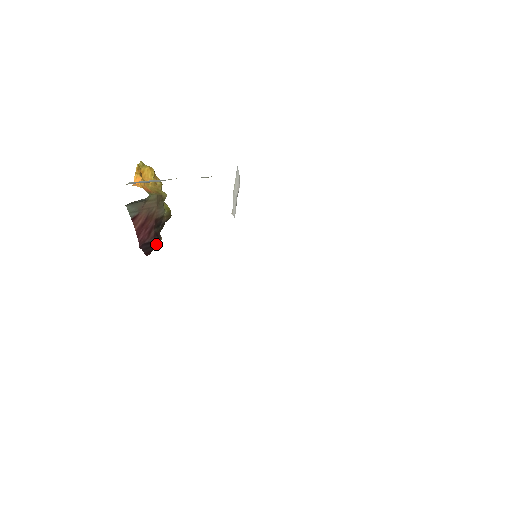
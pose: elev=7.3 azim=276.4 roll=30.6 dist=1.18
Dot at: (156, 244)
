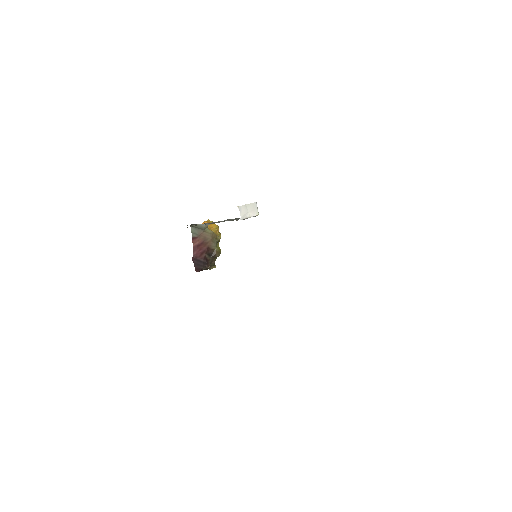
Dot at: (204, 266)
